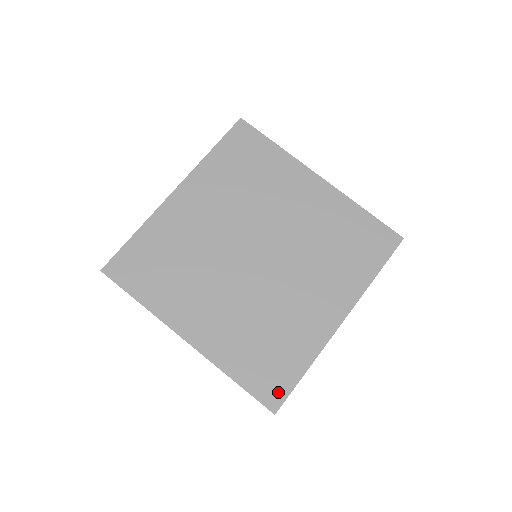
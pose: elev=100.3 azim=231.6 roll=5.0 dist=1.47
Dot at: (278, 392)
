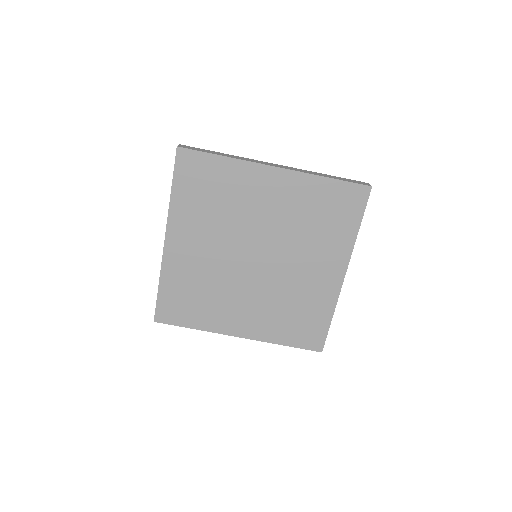
Dot at: (318, 339)
